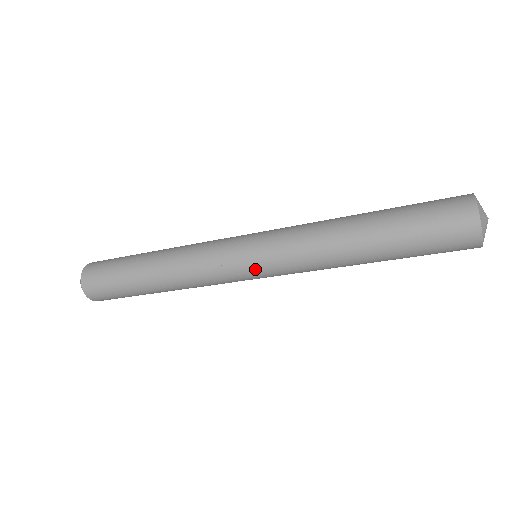
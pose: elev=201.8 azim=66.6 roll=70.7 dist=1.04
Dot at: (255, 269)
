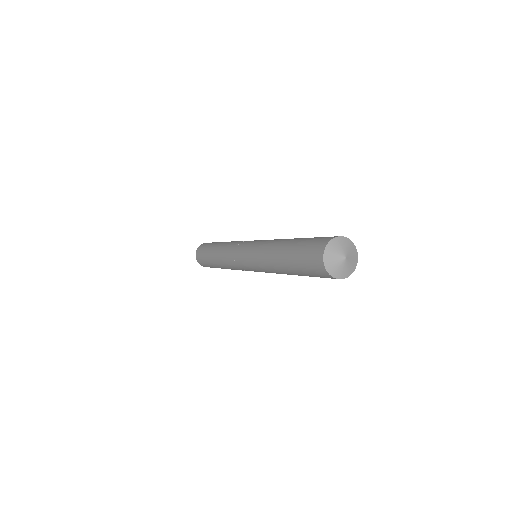
Dot at: (251, 270)
